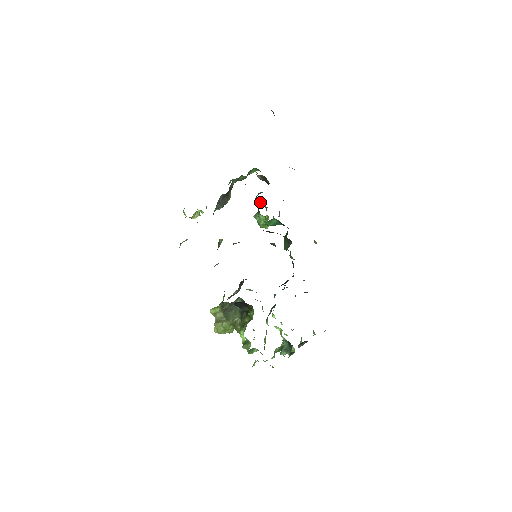
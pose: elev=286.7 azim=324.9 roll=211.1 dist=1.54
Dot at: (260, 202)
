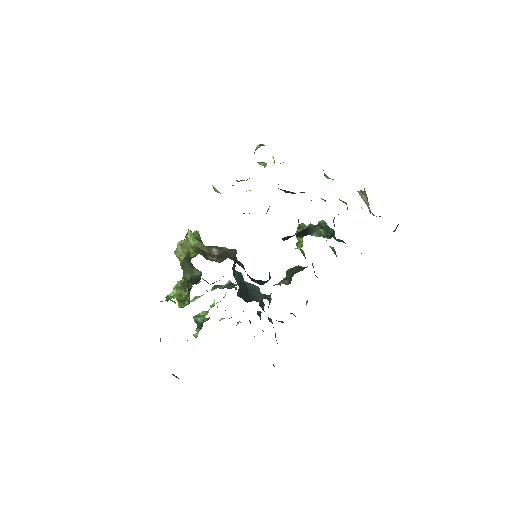
Dot at: (319, 222)
